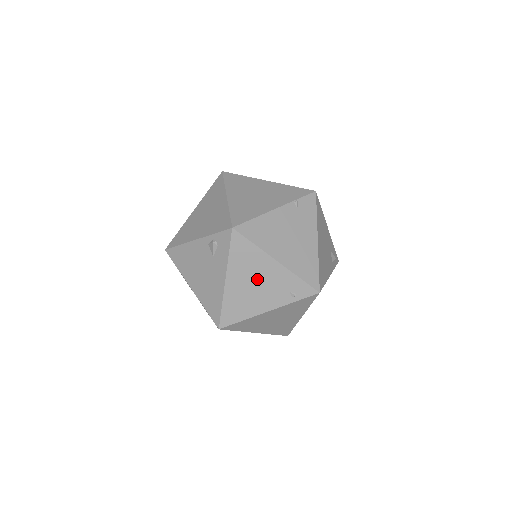
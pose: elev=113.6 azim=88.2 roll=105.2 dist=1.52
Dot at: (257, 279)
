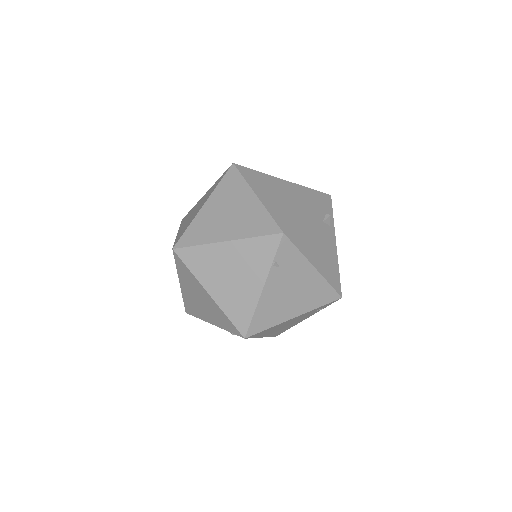
Dot at: (286, 325)
